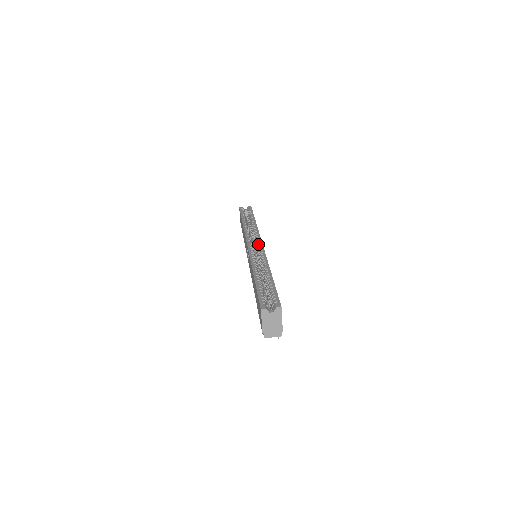
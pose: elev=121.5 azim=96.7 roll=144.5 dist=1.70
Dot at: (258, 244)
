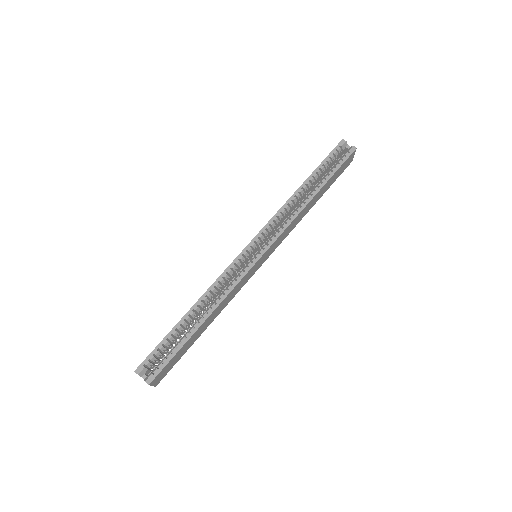
Dot at: (256, 255)
